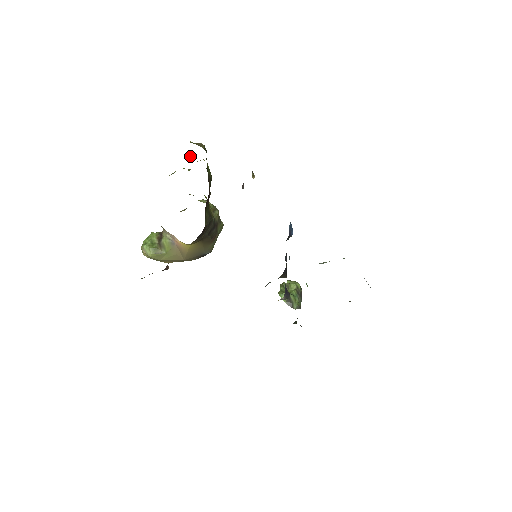
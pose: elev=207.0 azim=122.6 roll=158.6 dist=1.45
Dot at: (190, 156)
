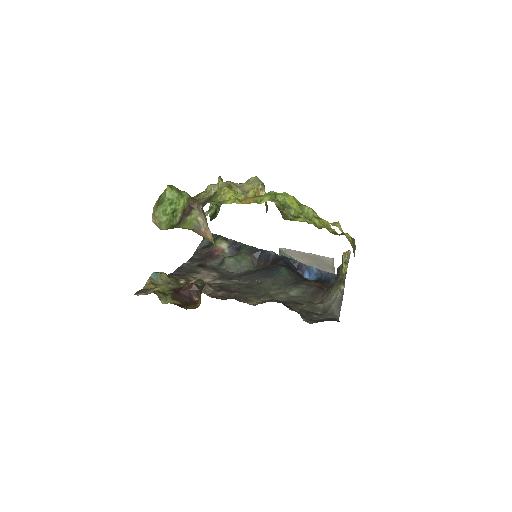
Dot at: occluded
